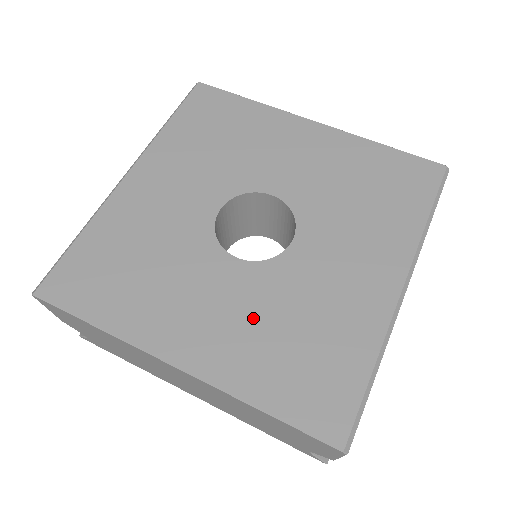
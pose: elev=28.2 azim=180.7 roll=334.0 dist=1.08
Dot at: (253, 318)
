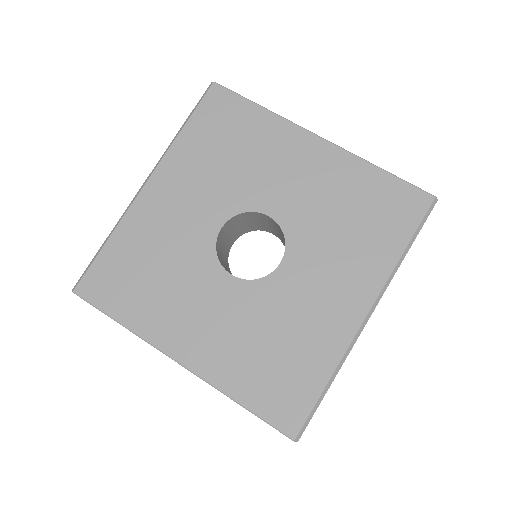
Dot at: (240, 330)
